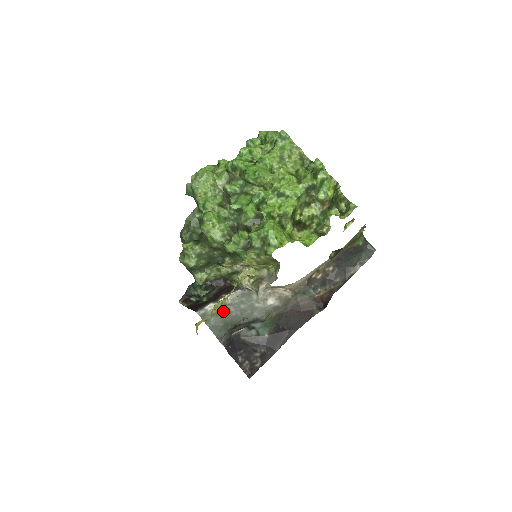
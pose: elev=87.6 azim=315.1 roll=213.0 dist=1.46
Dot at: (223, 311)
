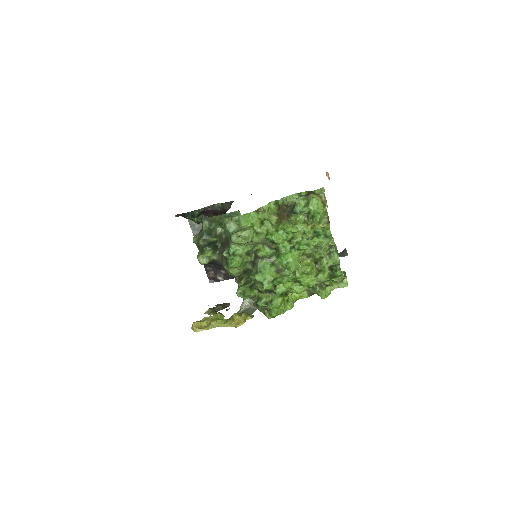
Dot at: occluded
